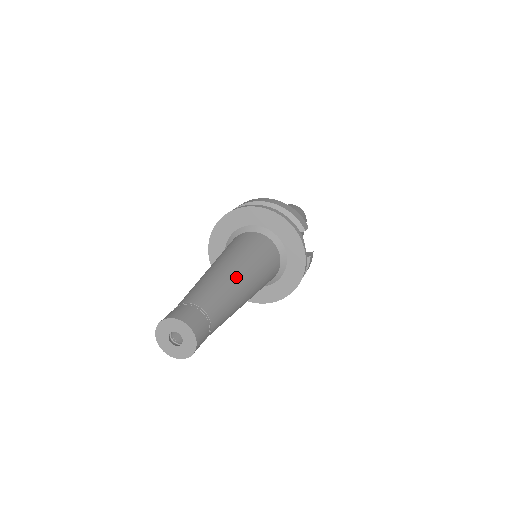
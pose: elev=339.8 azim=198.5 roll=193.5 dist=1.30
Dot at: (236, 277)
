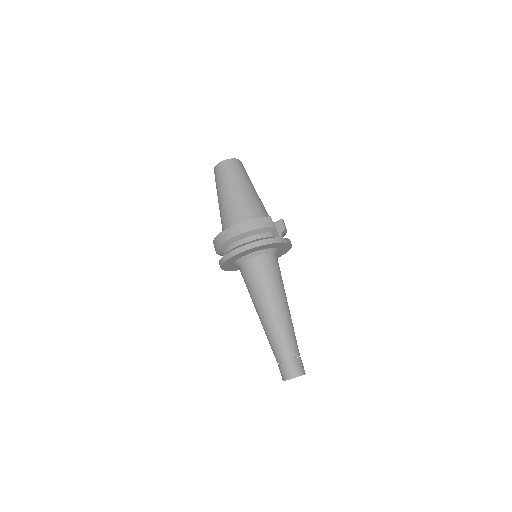
Dot at: (281, 316)
